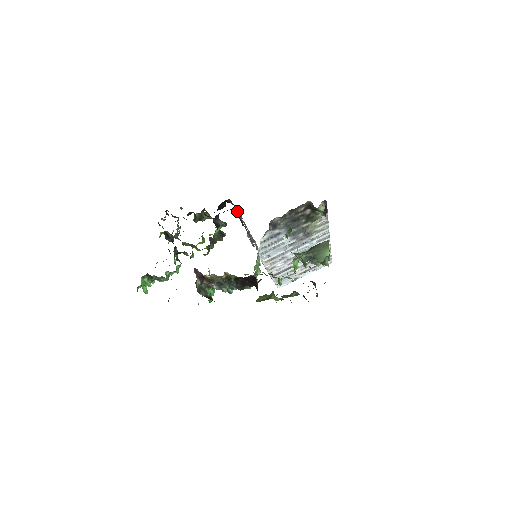
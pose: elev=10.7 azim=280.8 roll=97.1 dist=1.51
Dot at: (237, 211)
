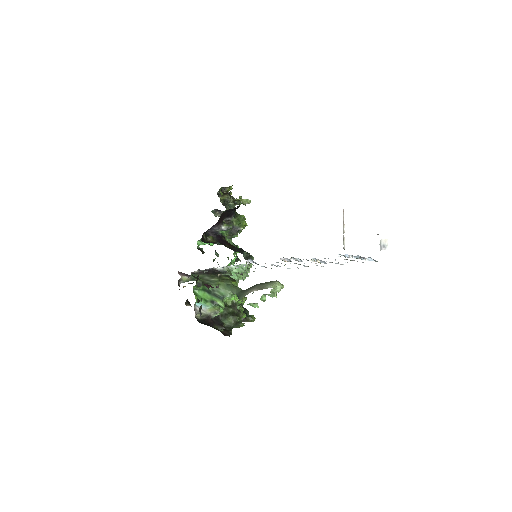
Dot at: occluded
